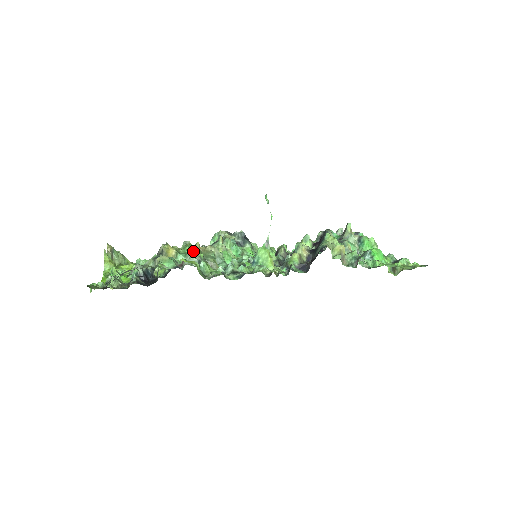
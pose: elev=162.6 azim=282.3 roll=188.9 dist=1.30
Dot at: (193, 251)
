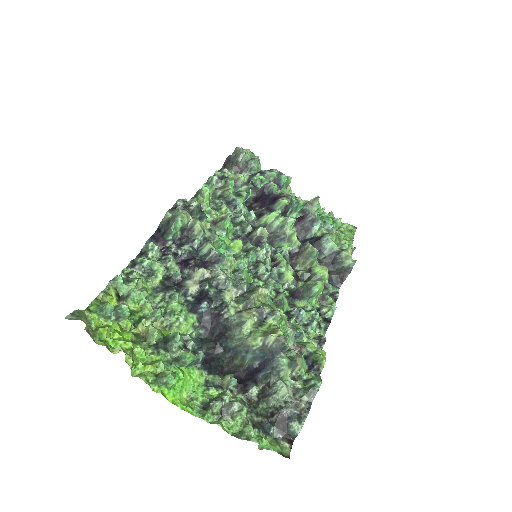
Dot at: (286, 321)
